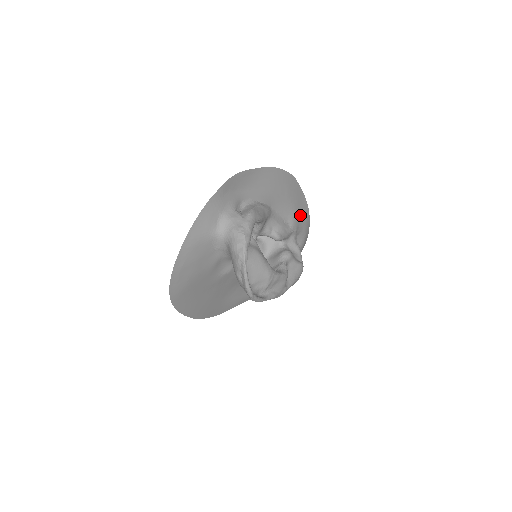
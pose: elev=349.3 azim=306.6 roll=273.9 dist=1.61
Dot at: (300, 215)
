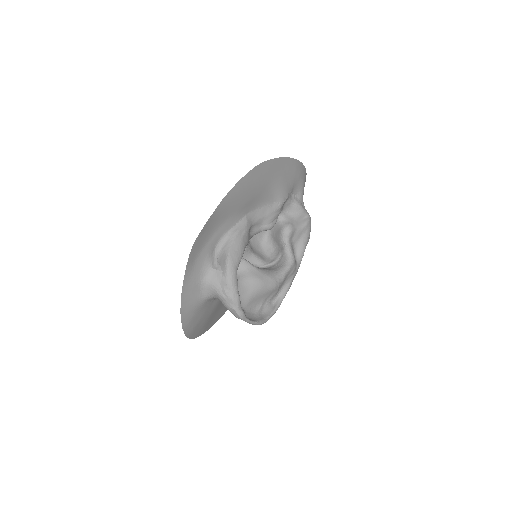
Dot at: (285, 178)
